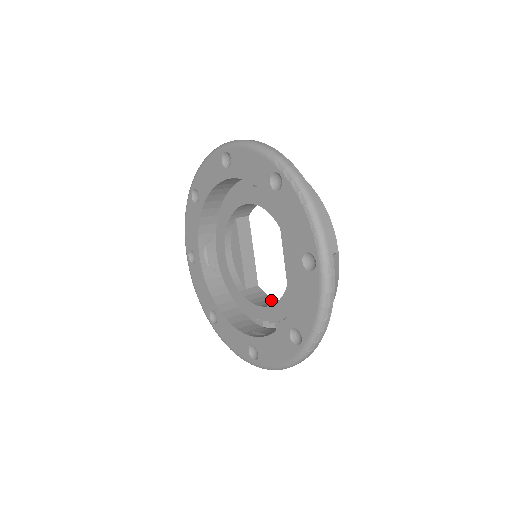
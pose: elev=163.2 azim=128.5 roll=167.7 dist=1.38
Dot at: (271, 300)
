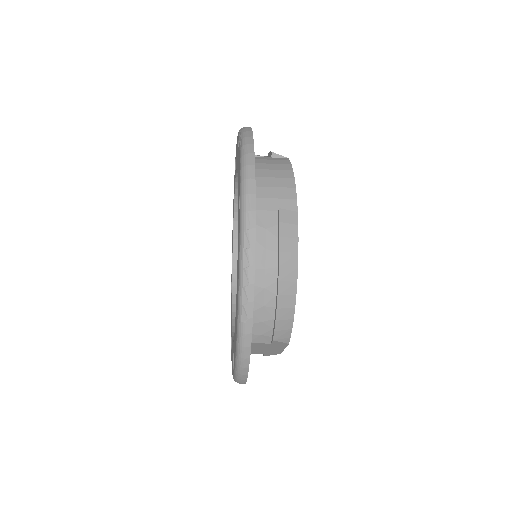
Dot at: occluded
